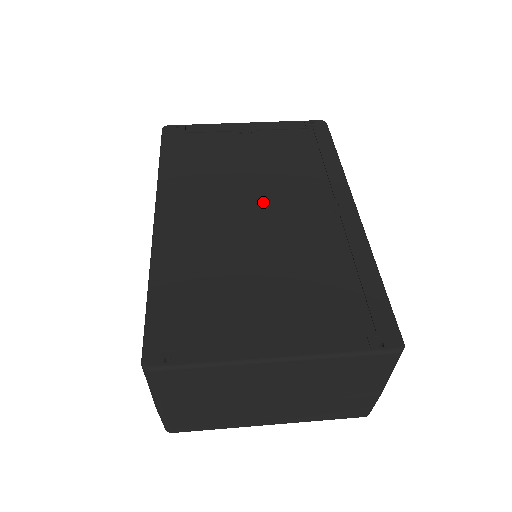
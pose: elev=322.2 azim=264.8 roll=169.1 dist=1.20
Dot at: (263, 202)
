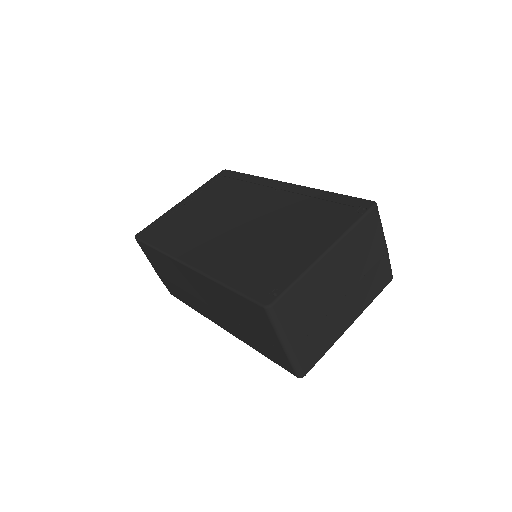
Dot at: (238, 216)
